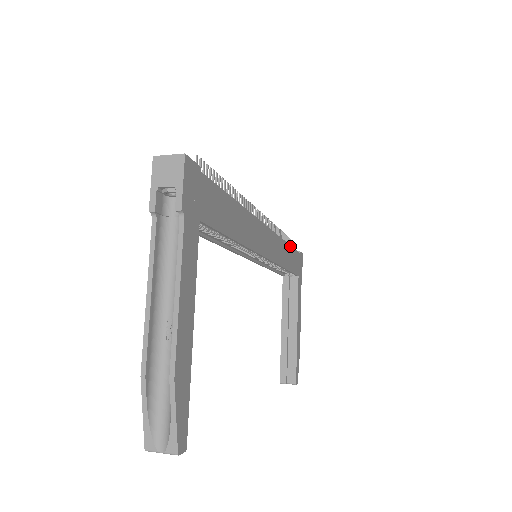
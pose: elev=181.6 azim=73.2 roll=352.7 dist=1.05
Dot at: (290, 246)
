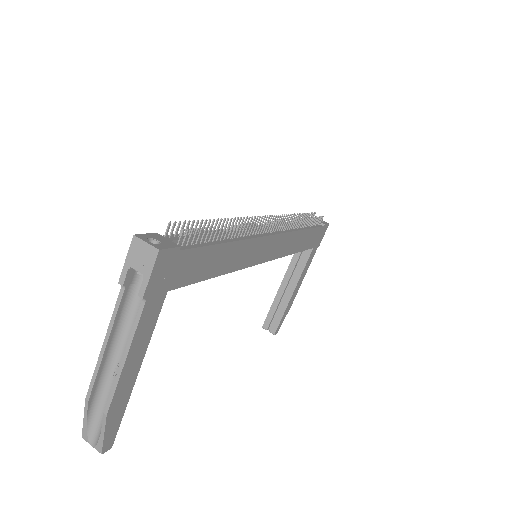
Dot at: (309, 229)
